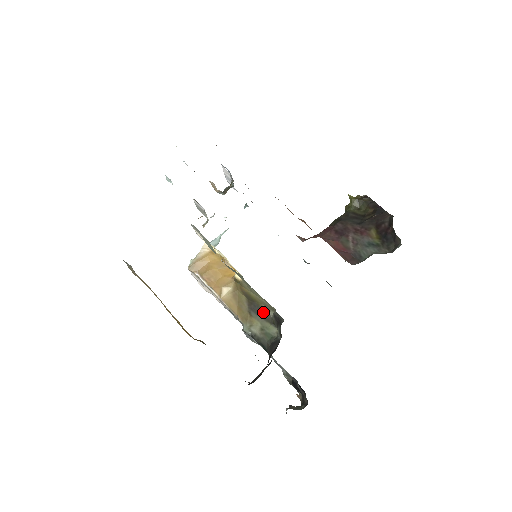
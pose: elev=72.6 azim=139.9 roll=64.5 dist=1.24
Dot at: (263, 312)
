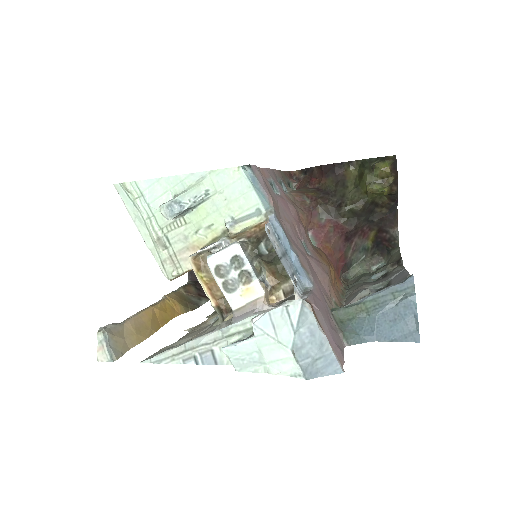
Dot at: occluded
